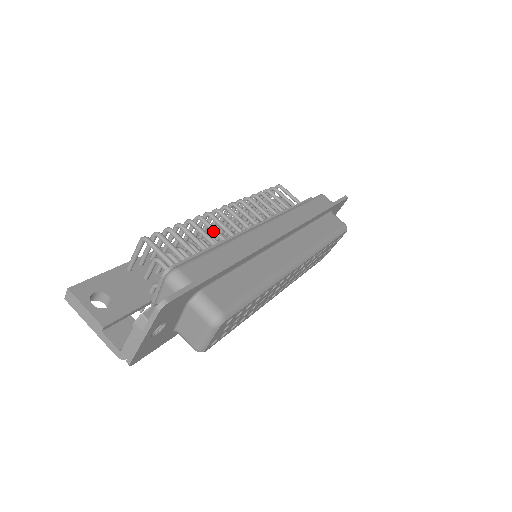
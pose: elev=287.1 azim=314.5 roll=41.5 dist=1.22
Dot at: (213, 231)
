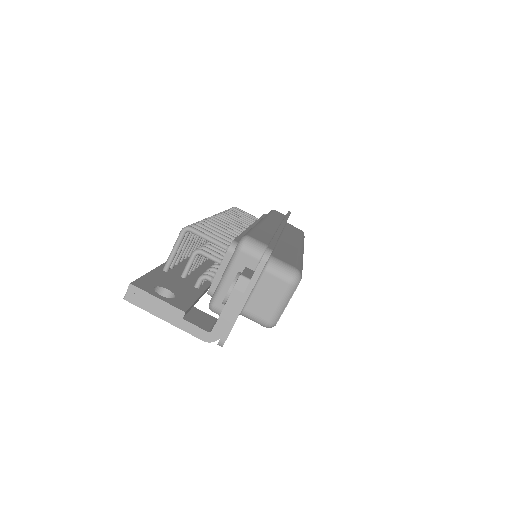
Dot at: occluded
